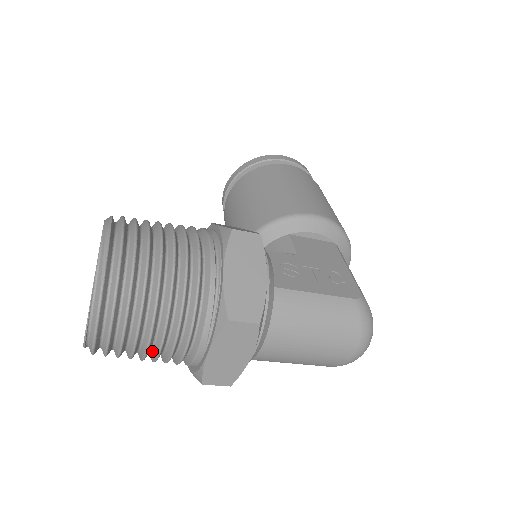
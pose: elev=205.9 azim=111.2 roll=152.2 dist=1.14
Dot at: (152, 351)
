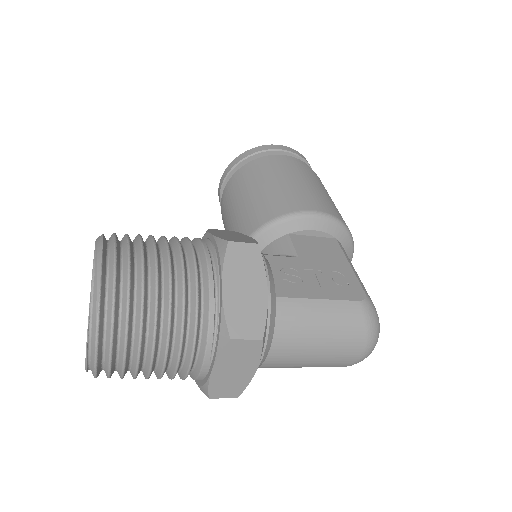
Dot at: (155, 370)
